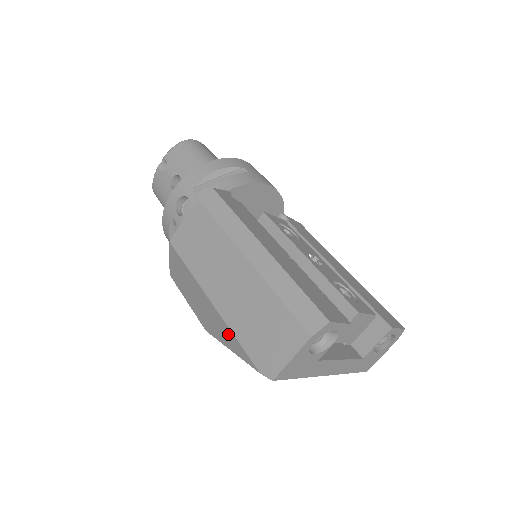
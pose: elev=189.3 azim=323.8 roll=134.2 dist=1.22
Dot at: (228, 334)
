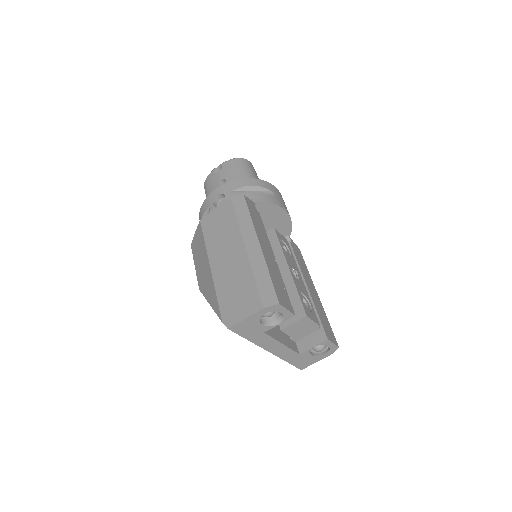
Dot at: (213, 292)
